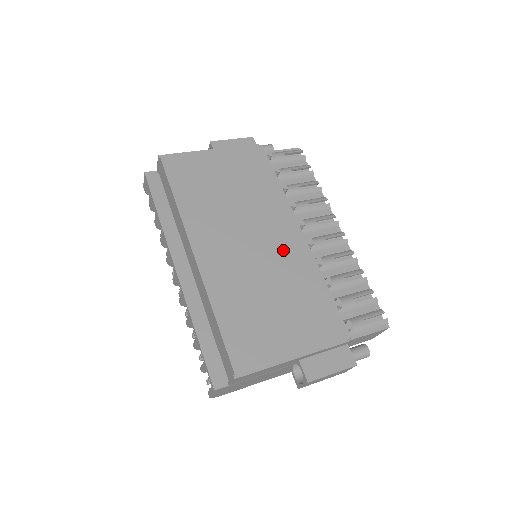
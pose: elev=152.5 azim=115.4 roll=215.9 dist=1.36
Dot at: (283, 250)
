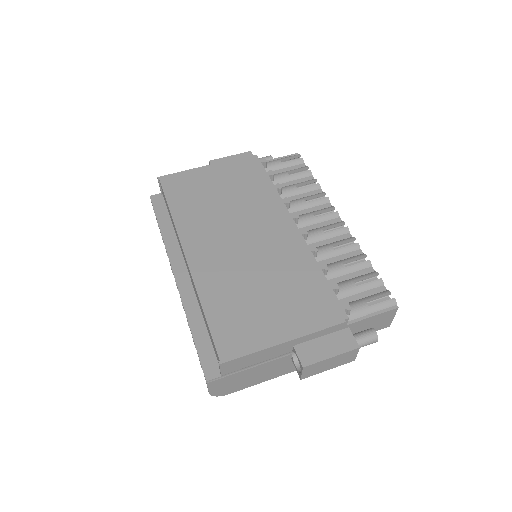
Dot at: (275, 242)
